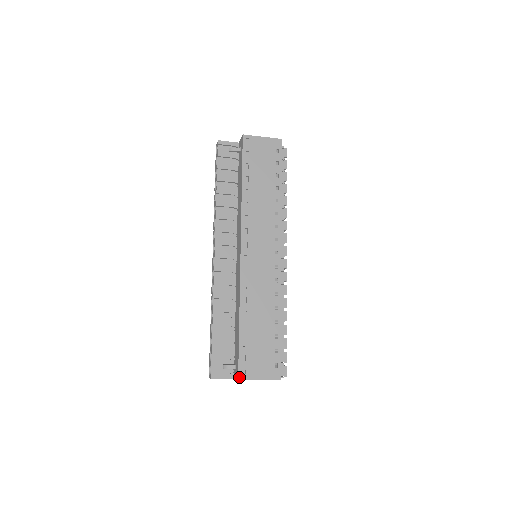
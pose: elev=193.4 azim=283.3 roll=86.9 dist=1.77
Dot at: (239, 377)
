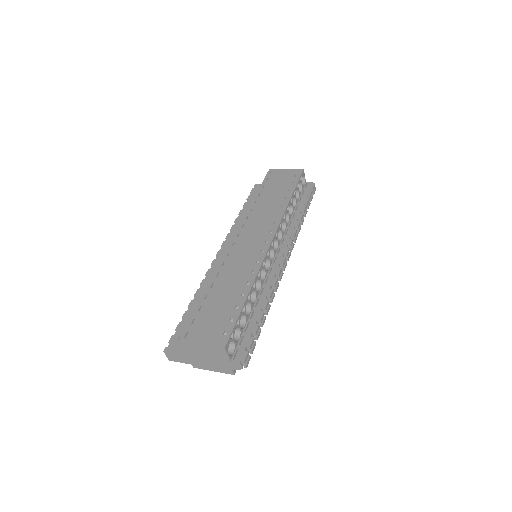
Dot at: (181, 338)
